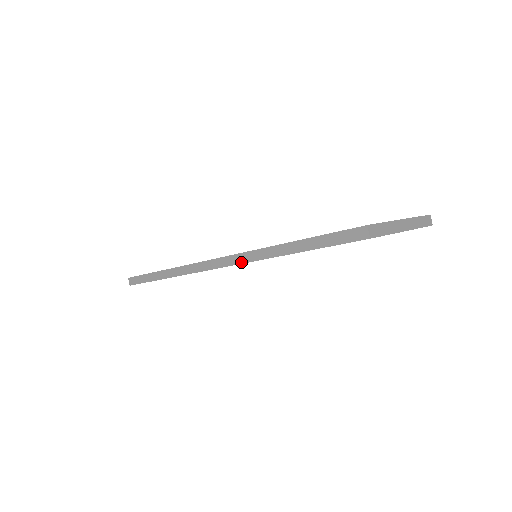
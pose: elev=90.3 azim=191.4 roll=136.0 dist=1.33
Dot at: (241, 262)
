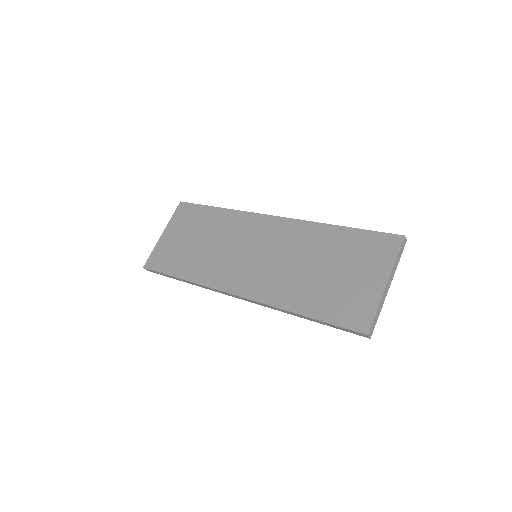
Dot at: occluded
